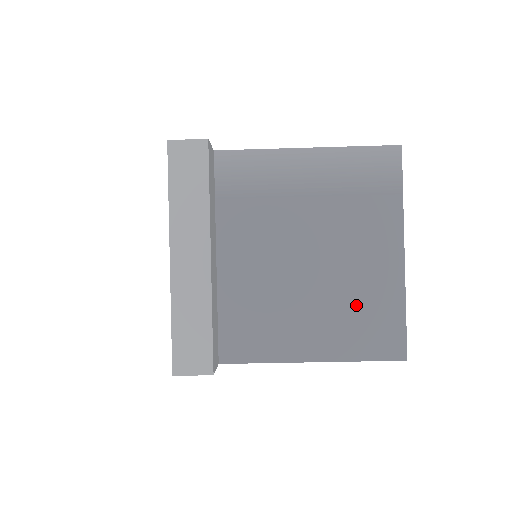
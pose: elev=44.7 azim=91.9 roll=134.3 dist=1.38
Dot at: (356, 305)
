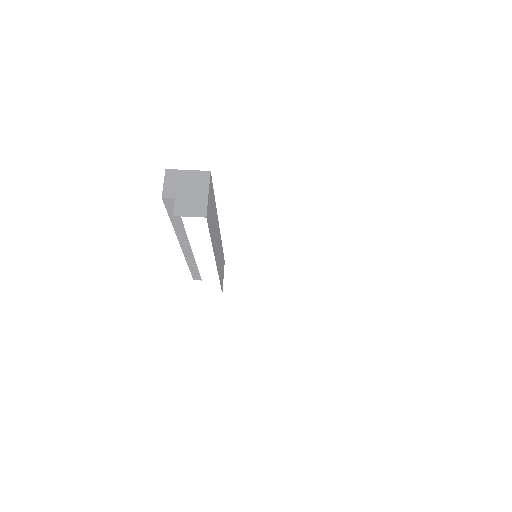
Dot at: occluded
